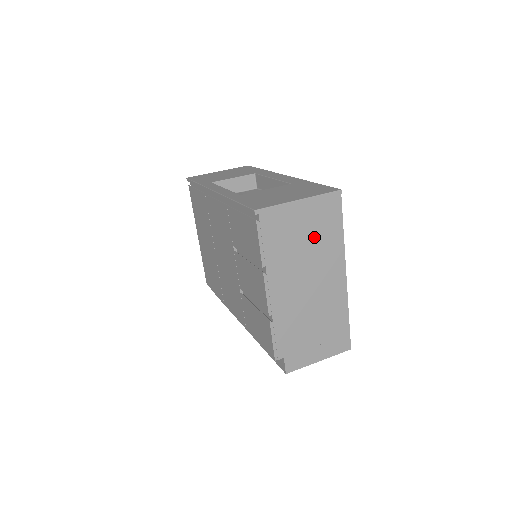
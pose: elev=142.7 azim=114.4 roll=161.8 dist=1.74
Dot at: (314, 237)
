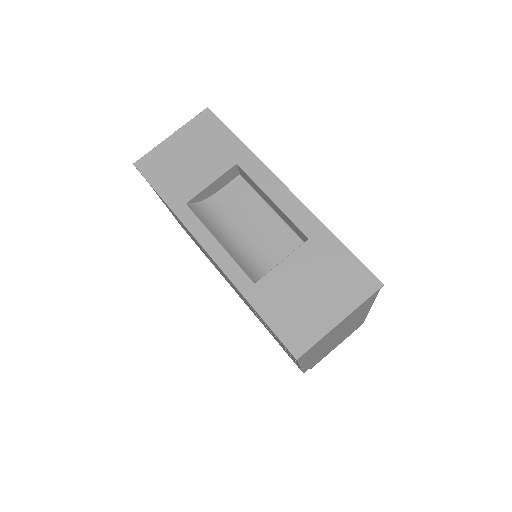
Dot at: (348, 320)
